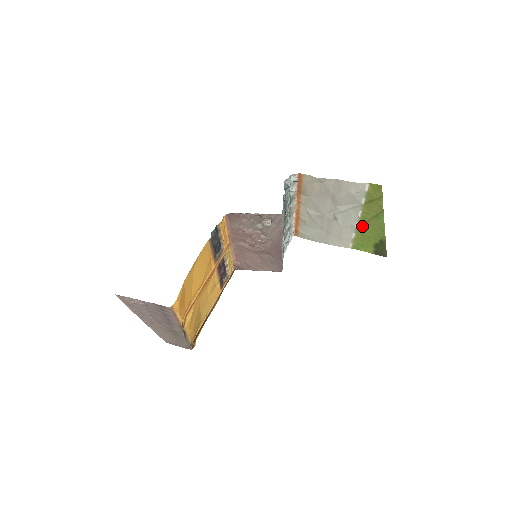
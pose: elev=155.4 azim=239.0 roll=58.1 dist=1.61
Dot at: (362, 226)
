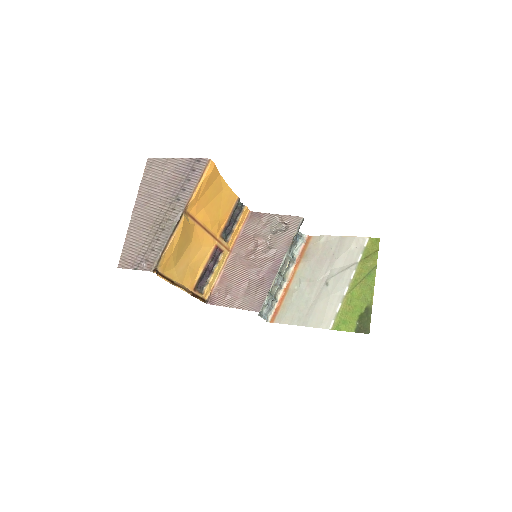
Dot at: (351, 292)
